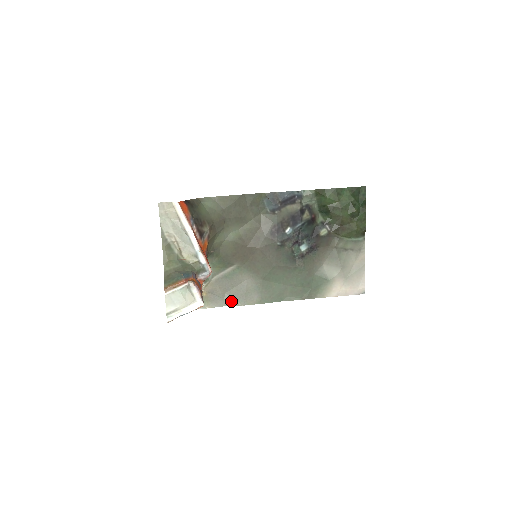
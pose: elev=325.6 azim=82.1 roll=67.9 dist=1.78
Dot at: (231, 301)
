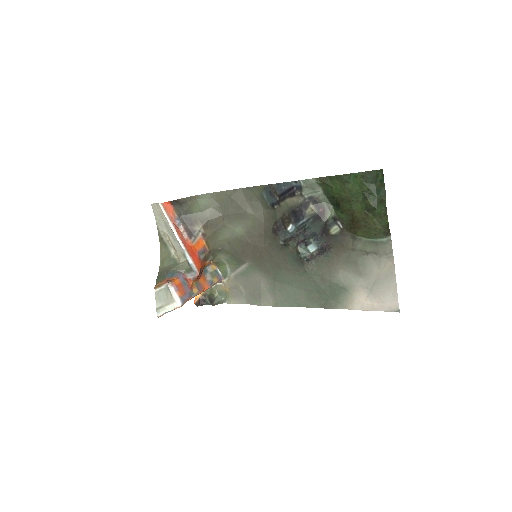
Dot at: (251, 299)
